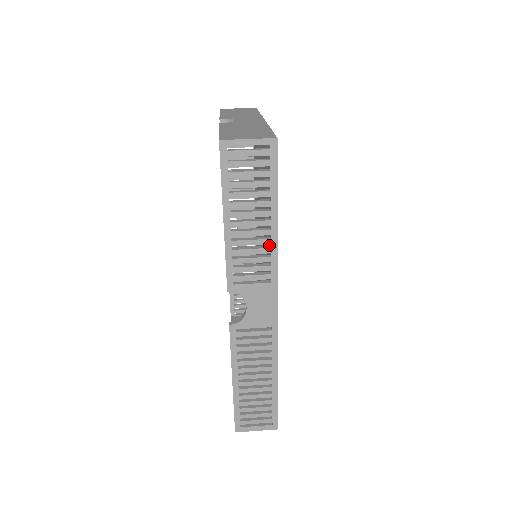
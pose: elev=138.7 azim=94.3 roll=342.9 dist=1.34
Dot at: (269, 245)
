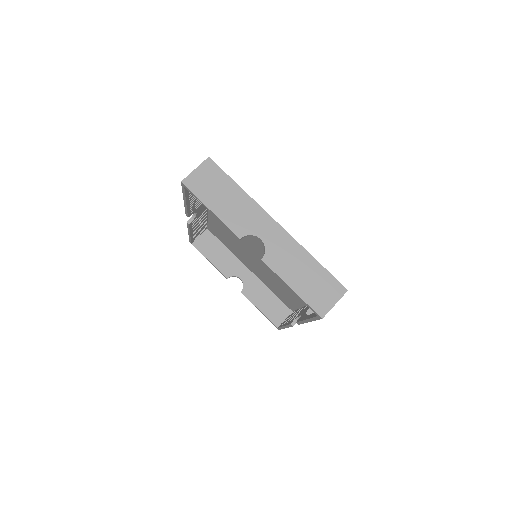
Dot at: occluded
